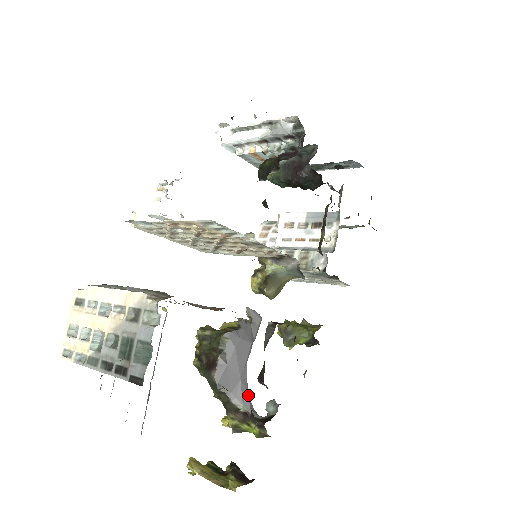
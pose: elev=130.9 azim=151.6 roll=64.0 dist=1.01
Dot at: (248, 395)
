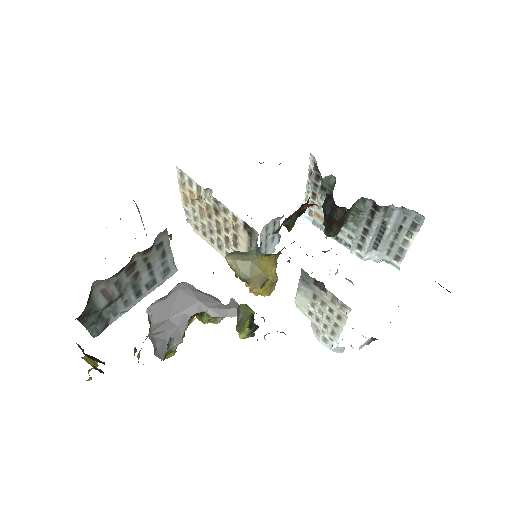
Dot at: (165, 335)
